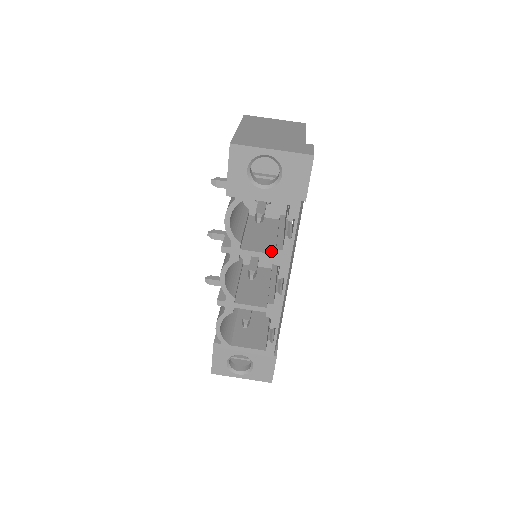
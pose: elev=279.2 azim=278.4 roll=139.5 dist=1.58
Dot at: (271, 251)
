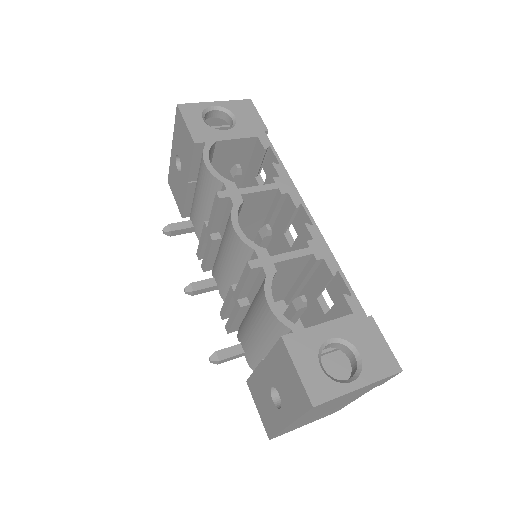
Dot at: occluded
